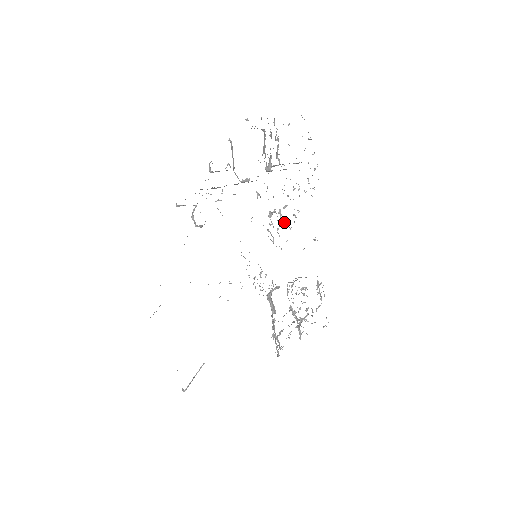
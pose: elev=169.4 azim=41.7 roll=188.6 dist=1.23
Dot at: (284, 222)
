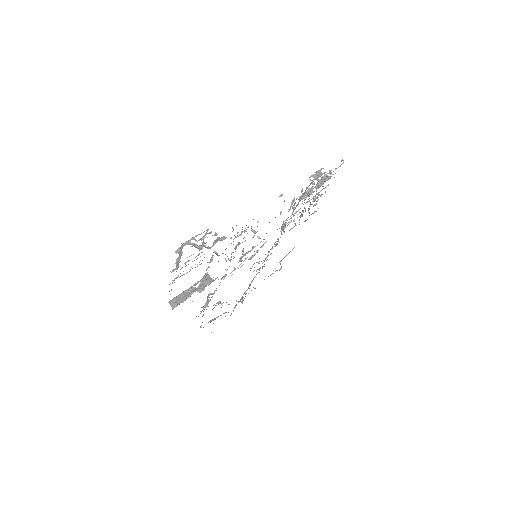
Dot at: (252, 247)
